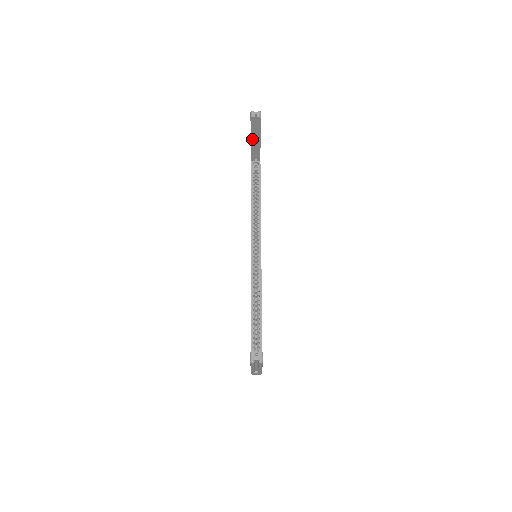
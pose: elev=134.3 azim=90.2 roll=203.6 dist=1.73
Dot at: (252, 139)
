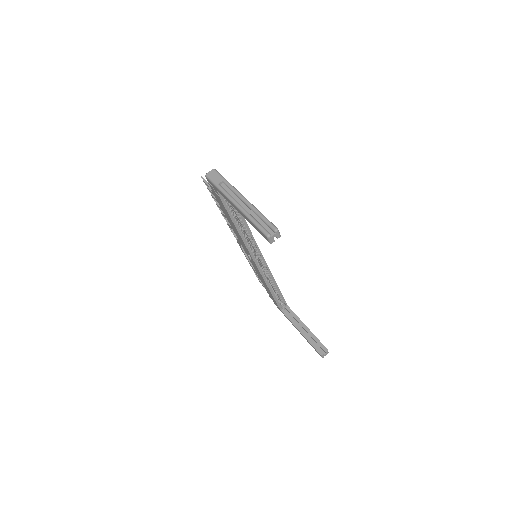
Dot at: occluded
